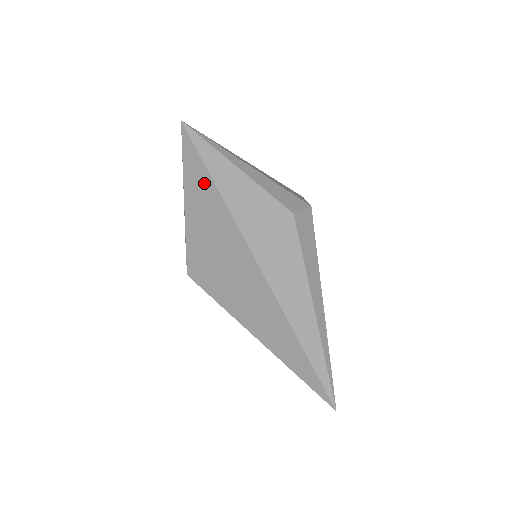
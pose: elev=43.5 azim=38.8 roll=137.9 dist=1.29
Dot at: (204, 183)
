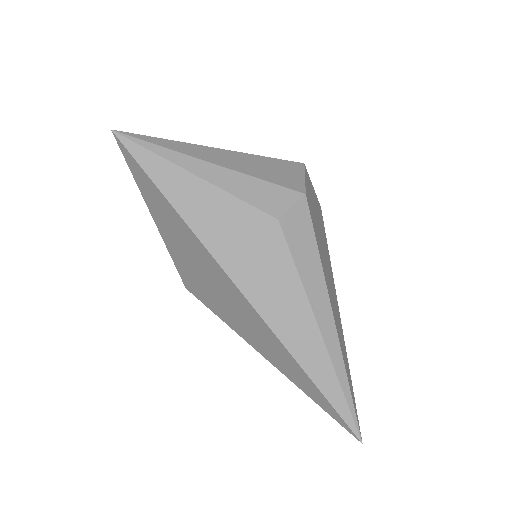
Dot at: (161, 203)
